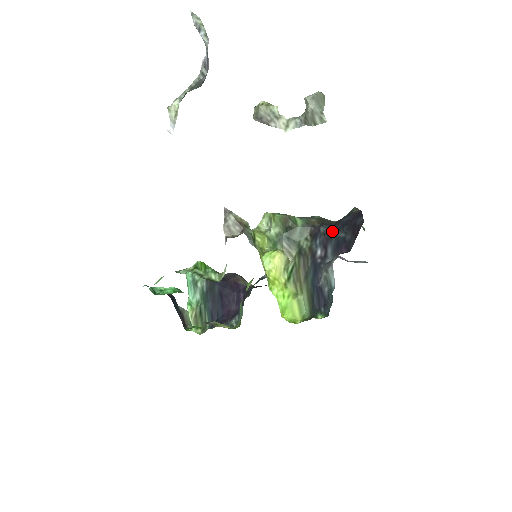
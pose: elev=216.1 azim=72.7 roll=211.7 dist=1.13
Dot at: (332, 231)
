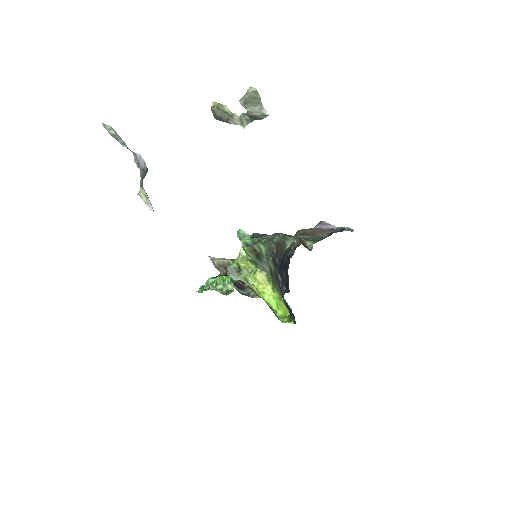
Dot at: (280, 266)
